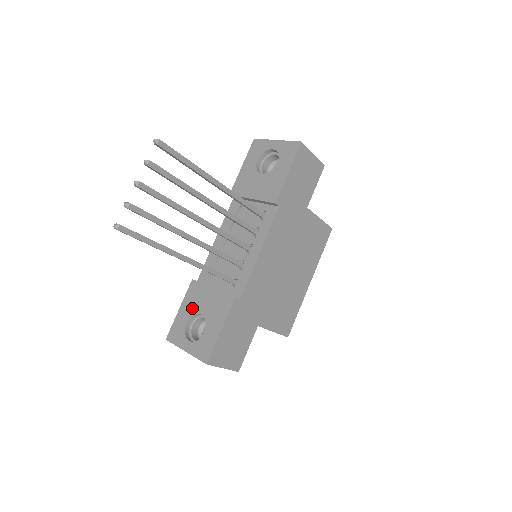
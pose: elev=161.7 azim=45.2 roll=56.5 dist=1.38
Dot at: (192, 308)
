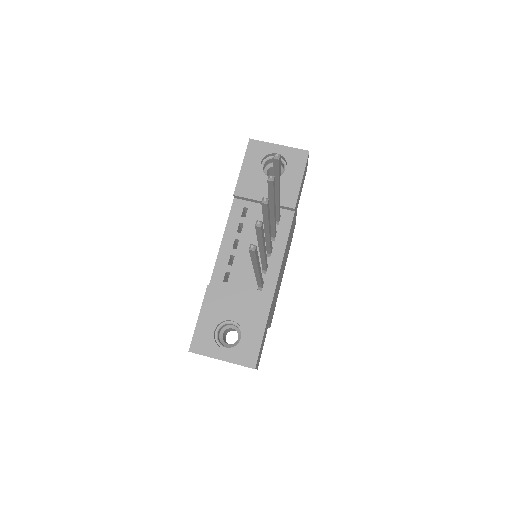
Dot at: (218, 315)
